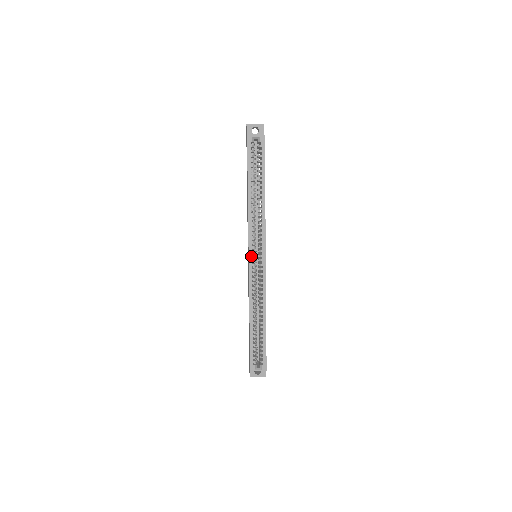
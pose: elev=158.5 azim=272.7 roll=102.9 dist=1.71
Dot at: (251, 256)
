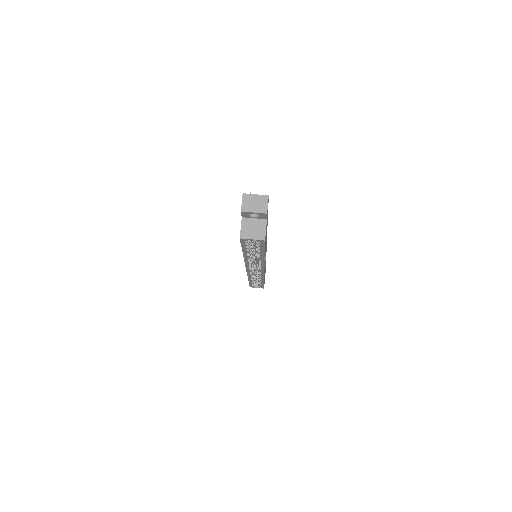
Dot at: (249, 269)
